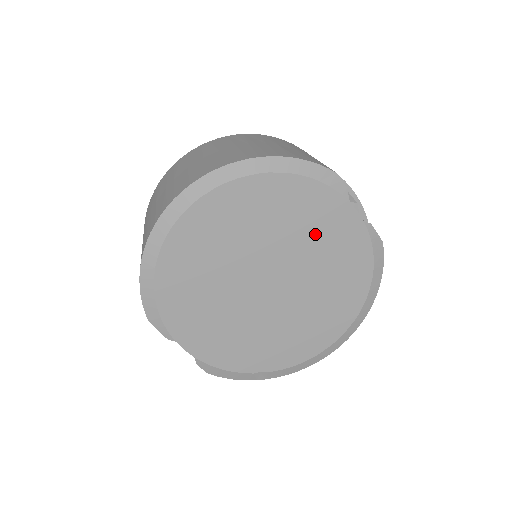
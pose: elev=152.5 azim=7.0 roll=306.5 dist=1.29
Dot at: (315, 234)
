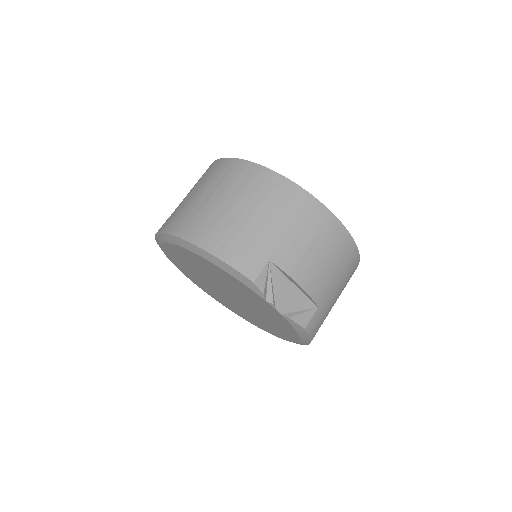
Dot at: (248, 297)
